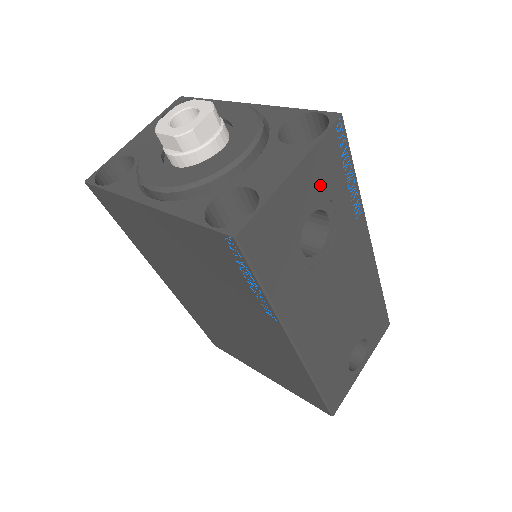
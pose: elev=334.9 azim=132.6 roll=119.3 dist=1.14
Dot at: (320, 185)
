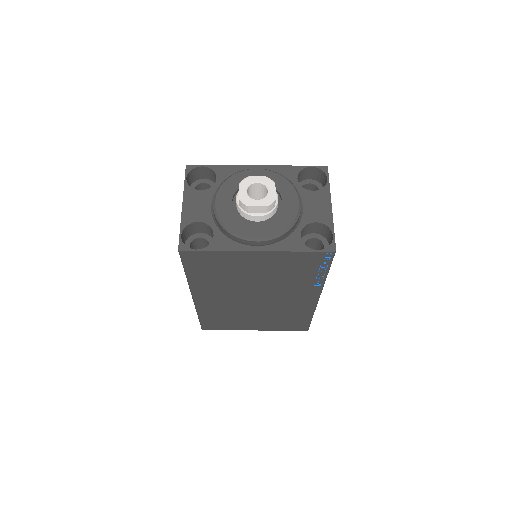
Dot at: occluded
